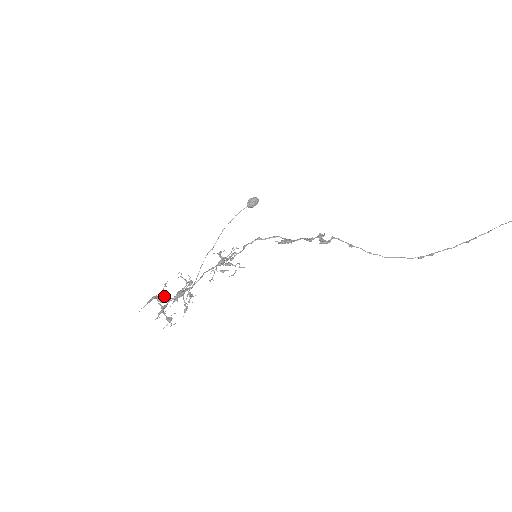
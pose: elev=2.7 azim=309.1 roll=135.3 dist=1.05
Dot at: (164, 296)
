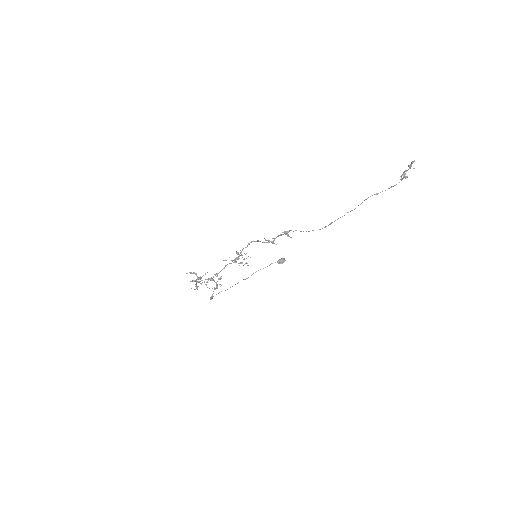
Dot at: (201, 277)
